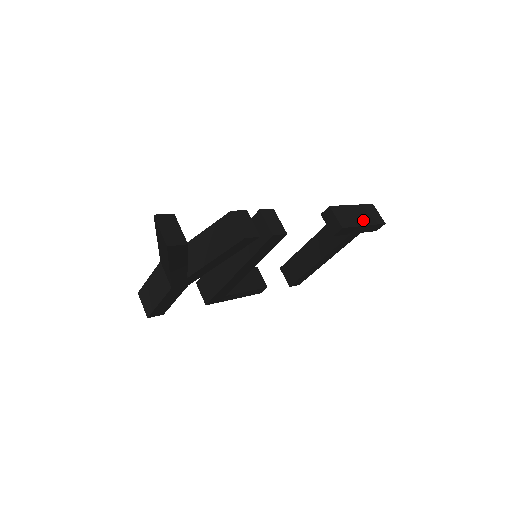
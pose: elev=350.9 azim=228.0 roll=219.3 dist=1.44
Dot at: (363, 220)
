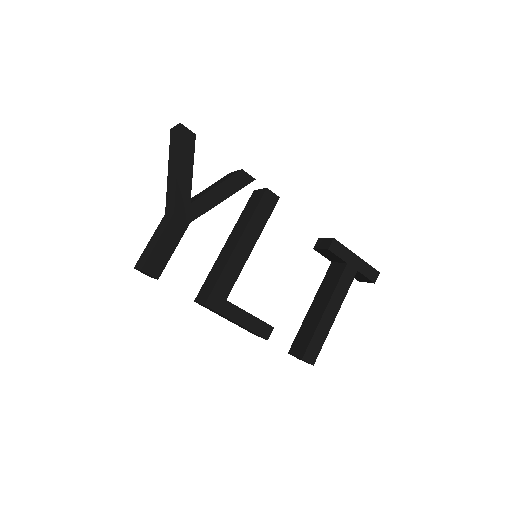
Dot at: occluded
